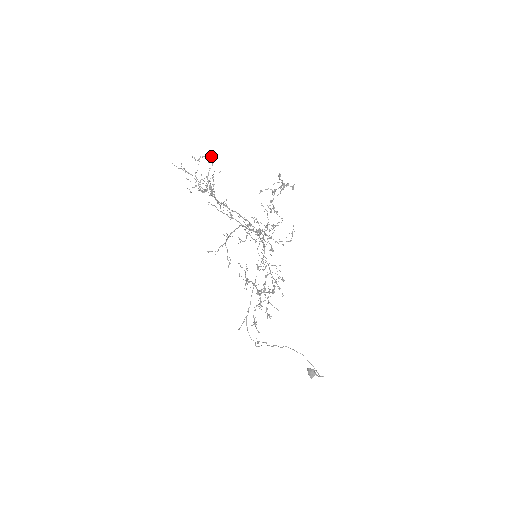
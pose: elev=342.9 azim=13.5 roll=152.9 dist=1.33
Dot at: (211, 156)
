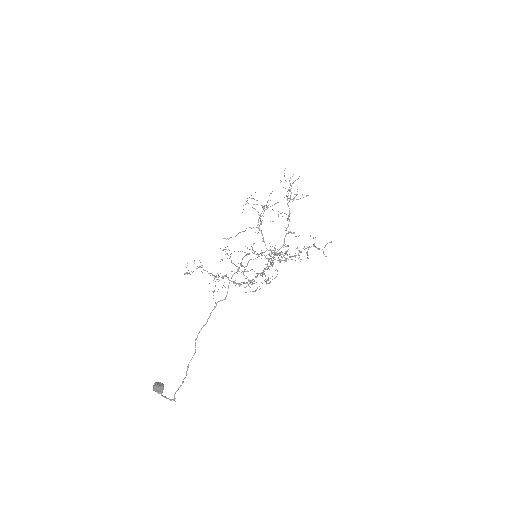
Dot at: (277, 202)
